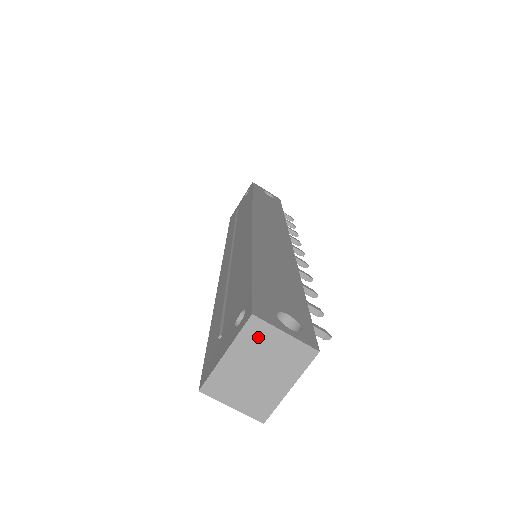
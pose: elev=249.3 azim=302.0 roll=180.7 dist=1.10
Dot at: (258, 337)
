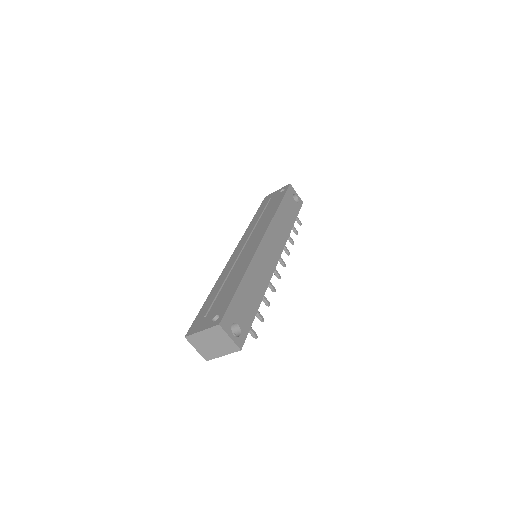
Dot at: (218, 333)
